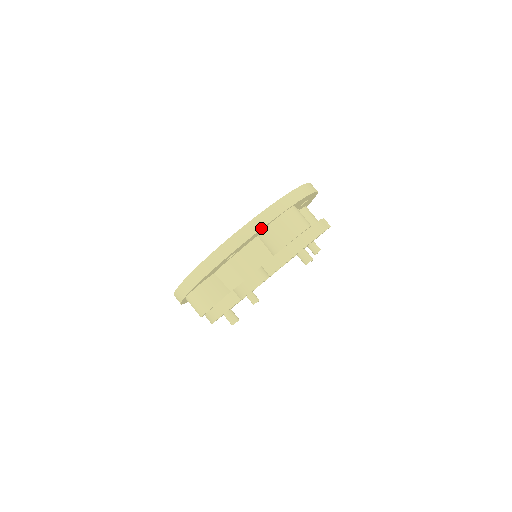
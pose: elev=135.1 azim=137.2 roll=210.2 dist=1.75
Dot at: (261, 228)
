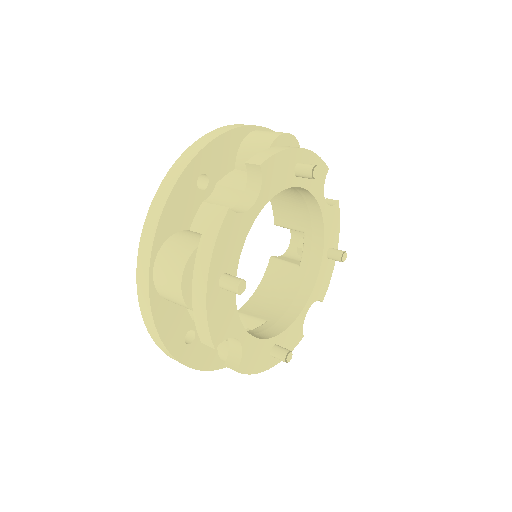
Dot at: (230, 130)
